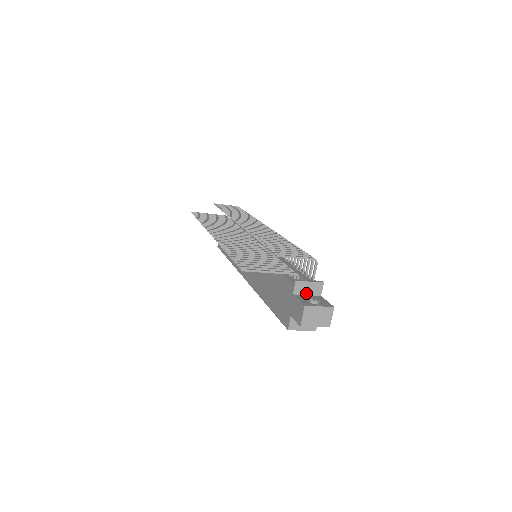
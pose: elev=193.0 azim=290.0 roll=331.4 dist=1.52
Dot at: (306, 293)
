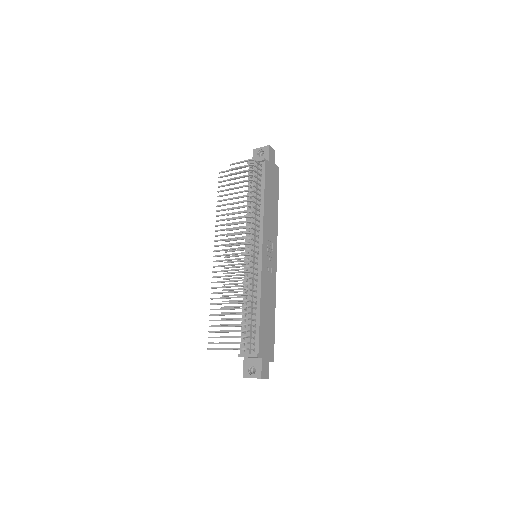
Dot at: (251, 357)
